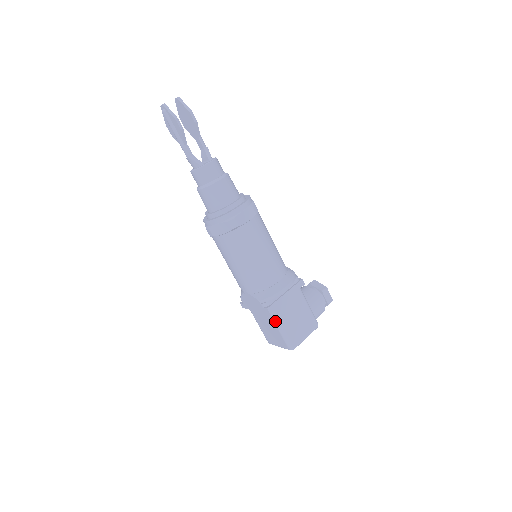
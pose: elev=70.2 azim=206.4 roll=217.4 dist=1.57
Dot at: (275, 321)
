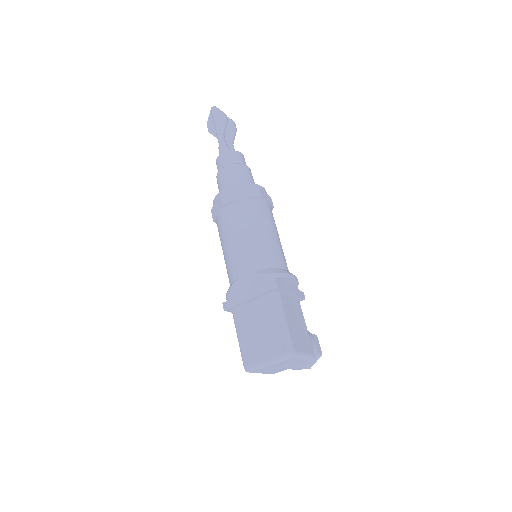
Dot at: (278, 306)
